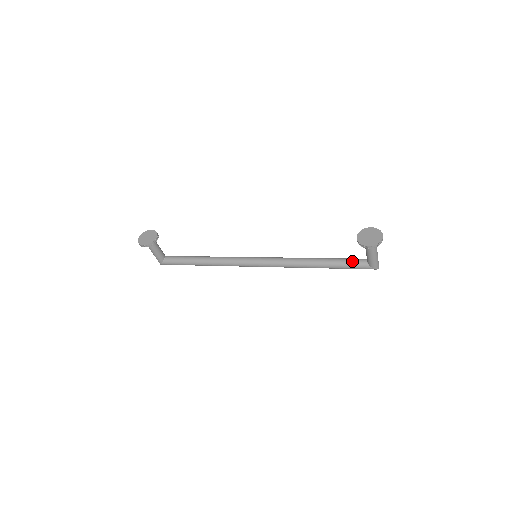
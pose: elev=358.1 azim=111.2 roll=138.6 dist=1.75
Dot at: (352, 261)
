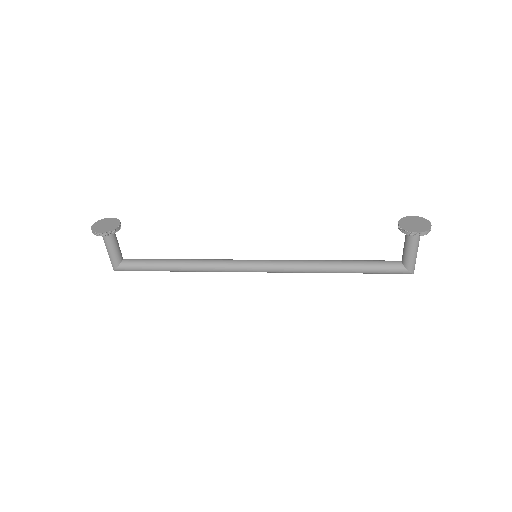
Dot at: (383, 262)
